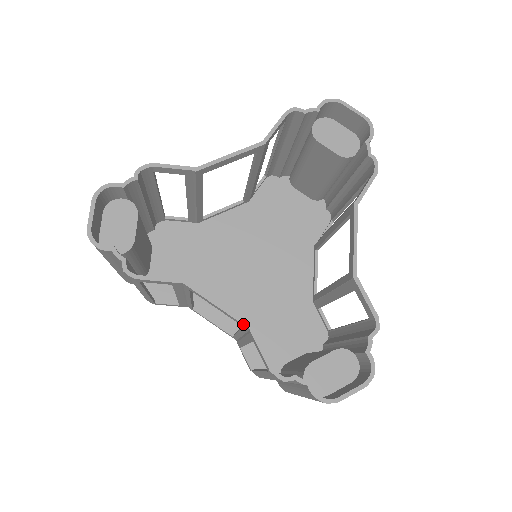
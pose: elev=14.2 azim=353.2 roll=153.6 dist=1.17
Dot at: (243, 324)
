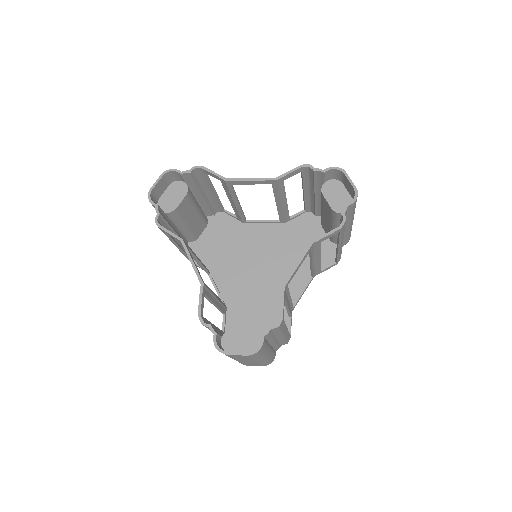
Dot at: (199, 280)
